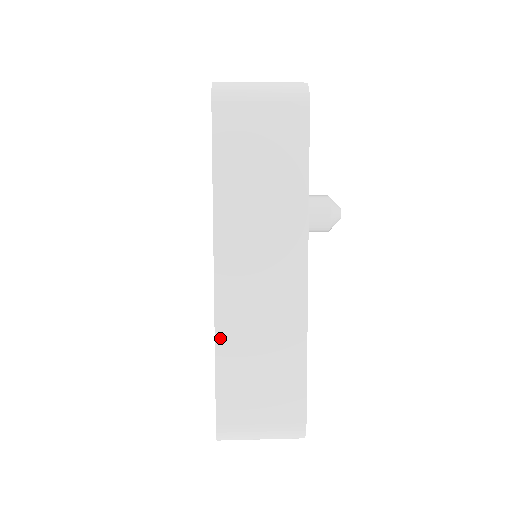
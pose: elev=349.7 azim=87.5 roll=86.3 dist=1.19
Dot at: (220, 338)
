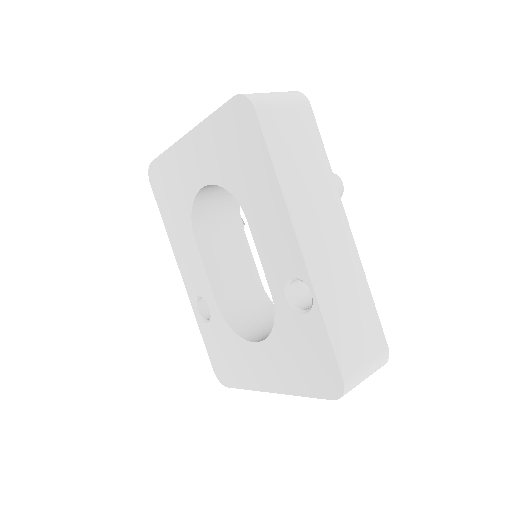
Dot at: (321, 301)
